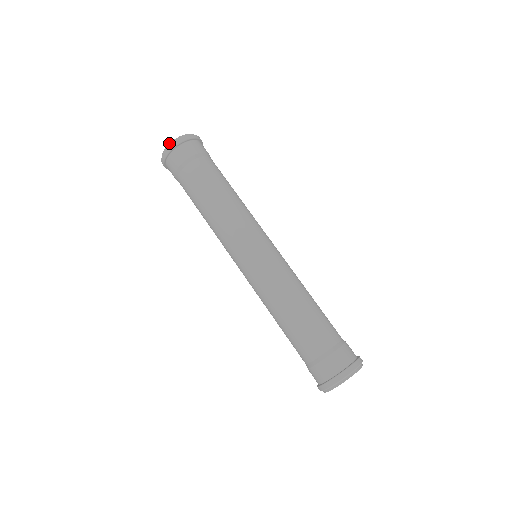
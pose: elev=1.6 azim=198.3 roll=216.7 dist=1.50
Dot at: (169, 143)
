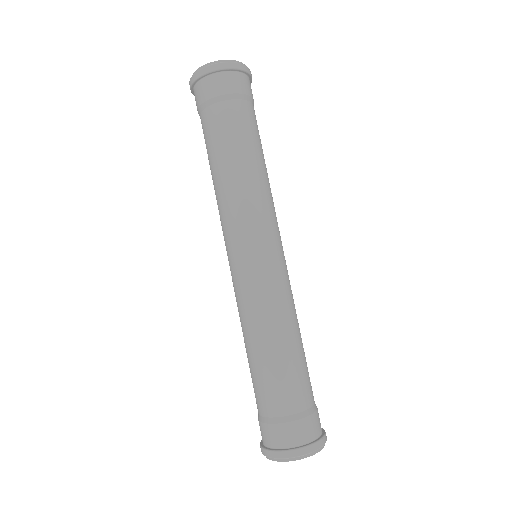
Dot at: occluded
